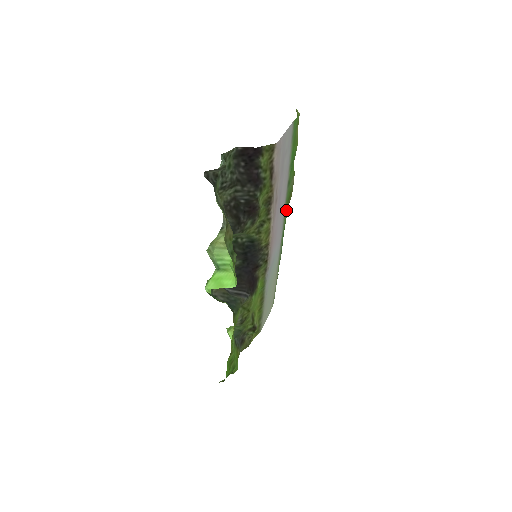
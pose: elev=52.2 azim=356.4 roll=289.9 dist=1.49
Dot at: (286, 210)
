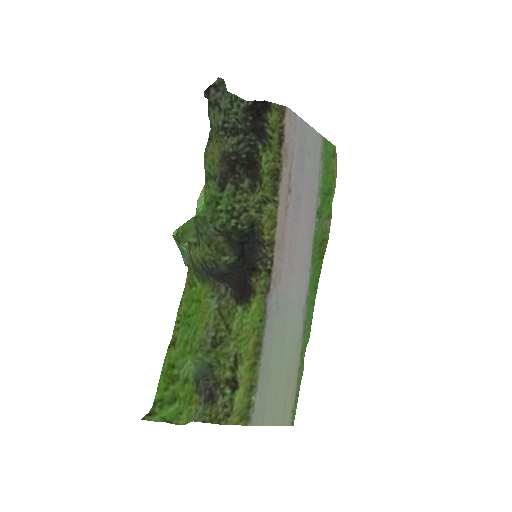
Dot at: (317, 257)
